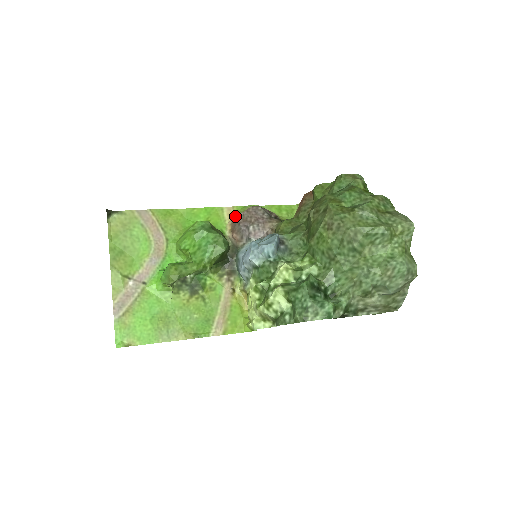
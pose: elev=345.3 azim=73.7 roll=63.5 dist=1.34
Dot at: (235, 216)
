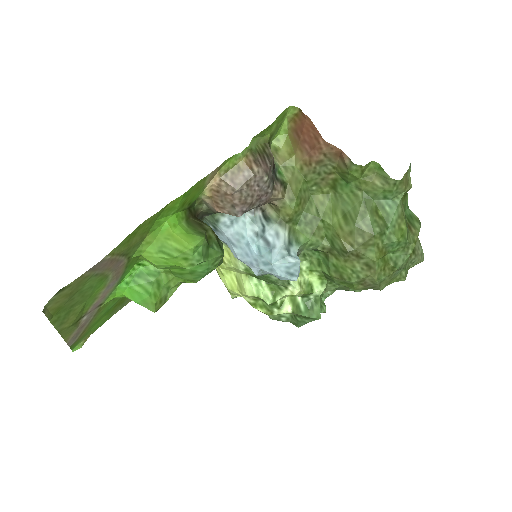
Dot at: (222, 181)
